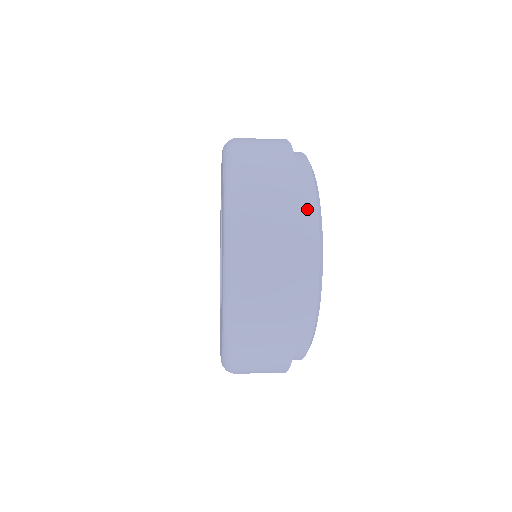
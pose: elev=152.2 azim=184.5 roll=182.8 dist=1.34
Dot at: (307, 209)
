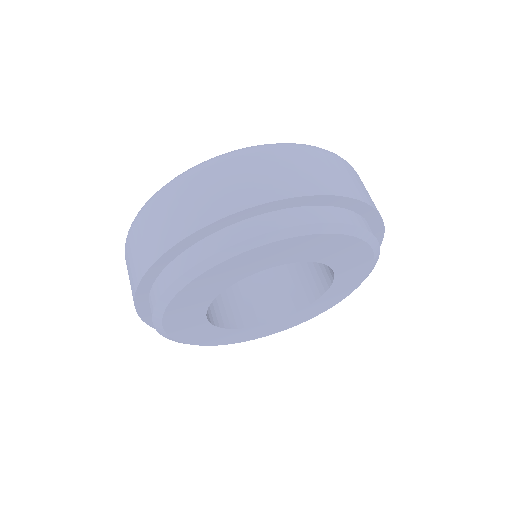
Dot at: (263, 222)
